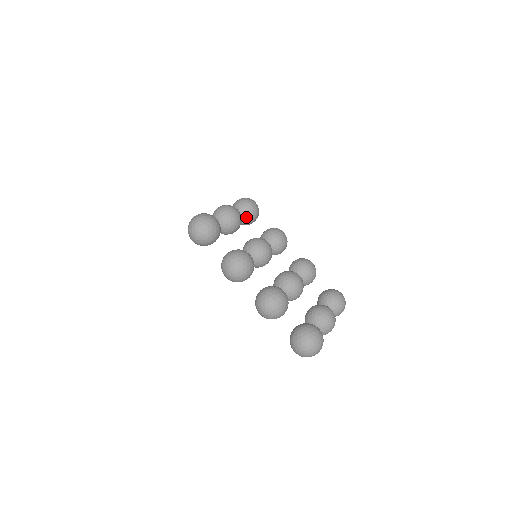
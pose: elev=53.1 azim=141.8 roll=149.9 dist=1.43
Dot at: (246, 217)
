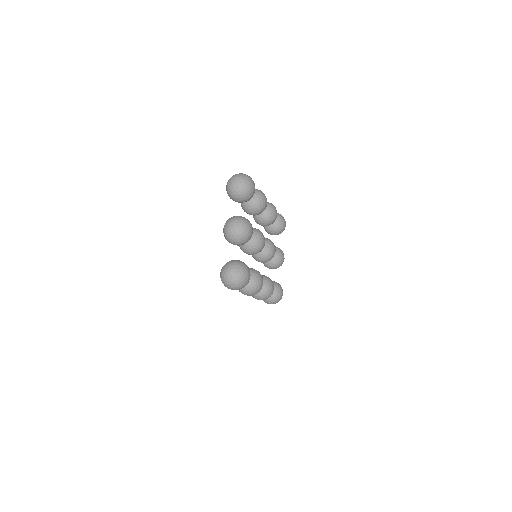
Dot at: occluded
